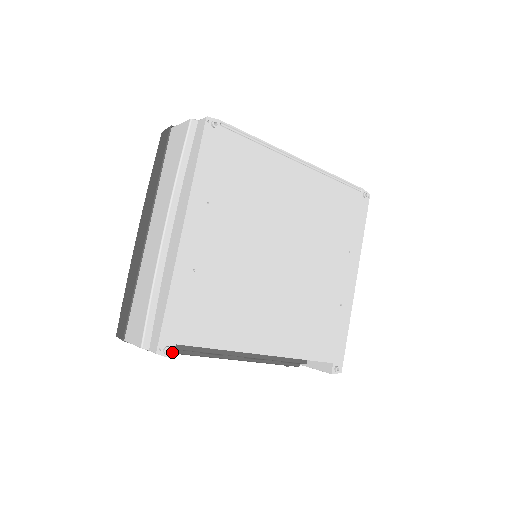
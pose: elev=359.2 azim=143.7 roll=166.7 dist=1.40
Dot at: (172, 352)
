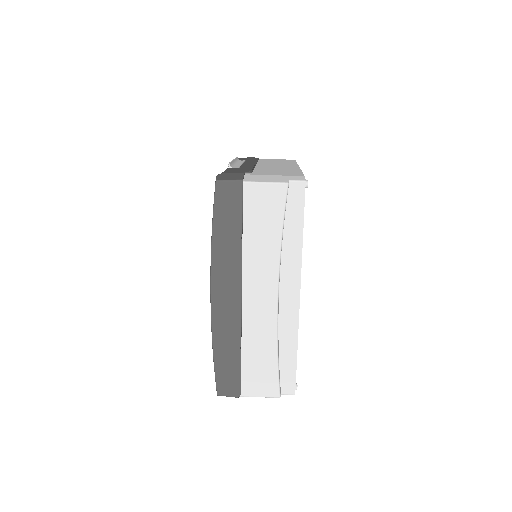
Dot at: occluded
